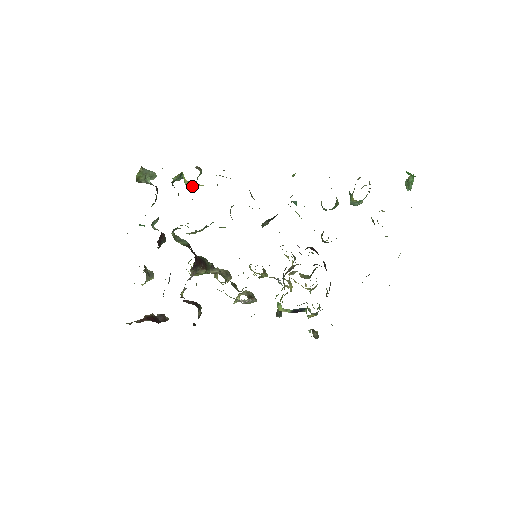
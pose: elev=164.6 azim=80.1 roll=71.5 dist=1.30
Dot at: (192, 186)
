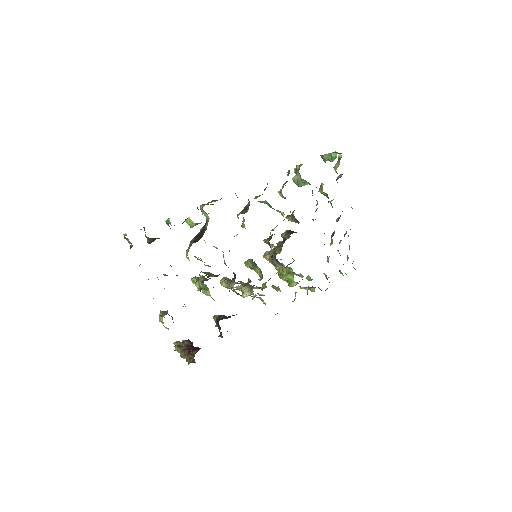
Dot at: occluded
